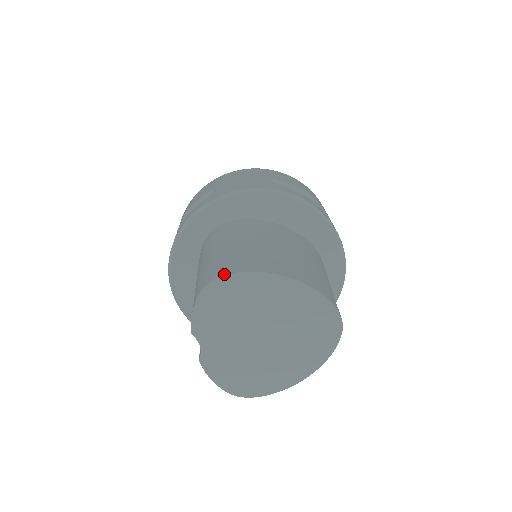
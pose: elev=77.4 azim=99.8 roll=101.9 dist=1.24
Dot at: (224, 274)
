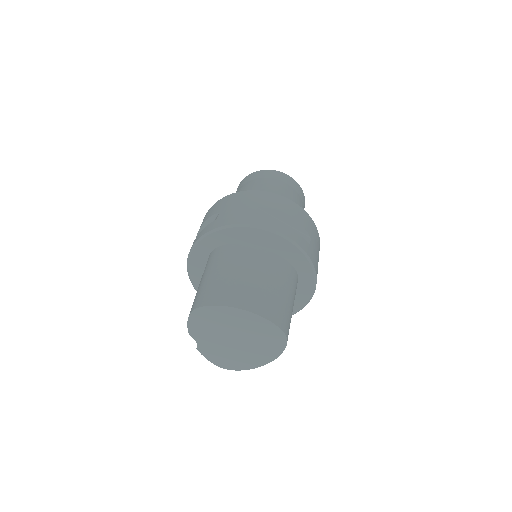
Dot at: (203, 305)
